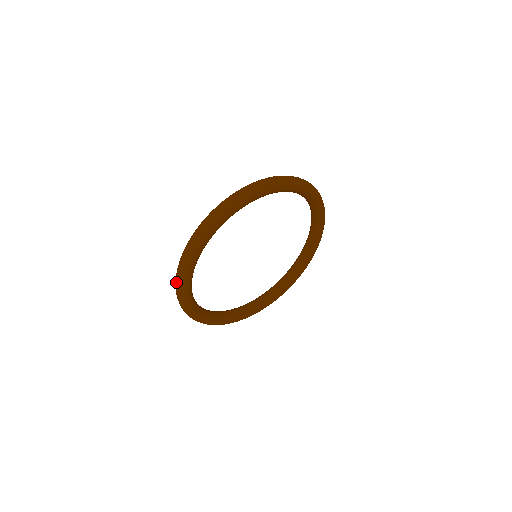
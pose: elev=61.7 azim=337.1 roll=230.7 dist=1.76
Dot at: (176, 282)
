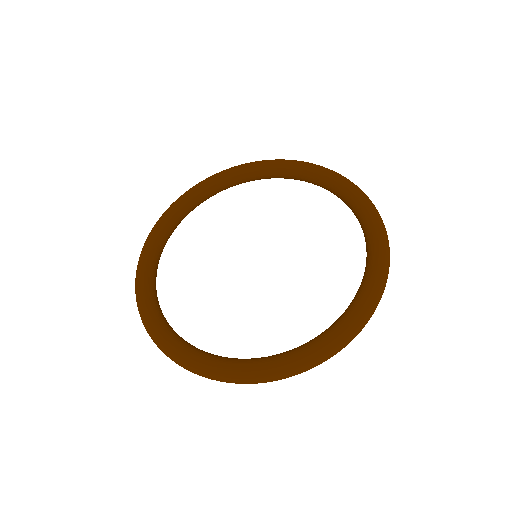
Dot at: occluded
